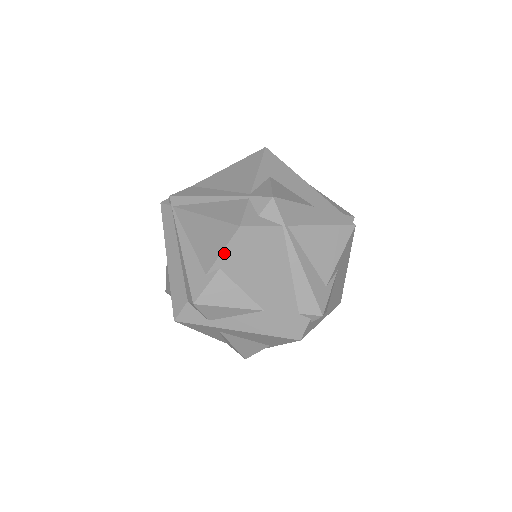
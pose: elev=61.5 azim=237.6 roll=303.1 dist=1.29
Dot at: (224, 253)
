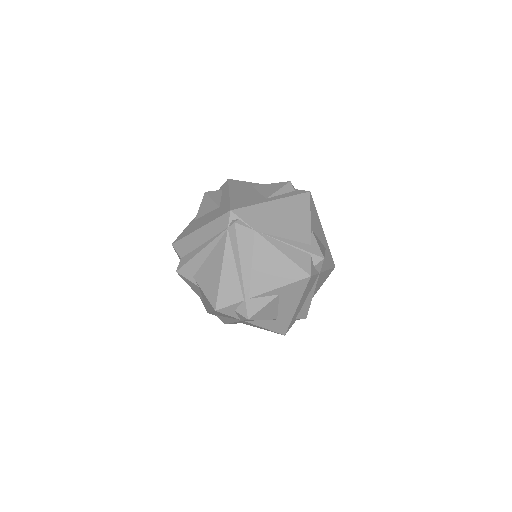
Dot at: (204, 294)
